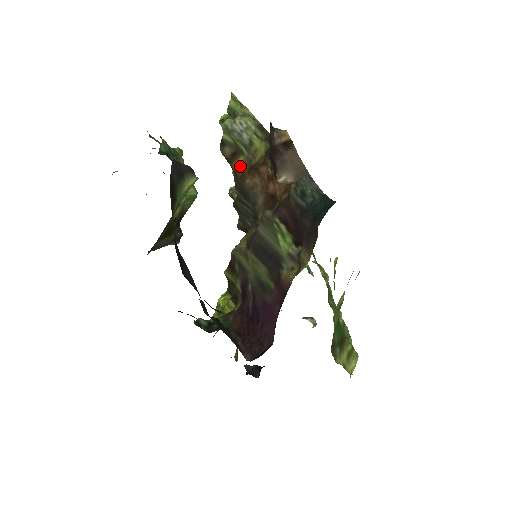
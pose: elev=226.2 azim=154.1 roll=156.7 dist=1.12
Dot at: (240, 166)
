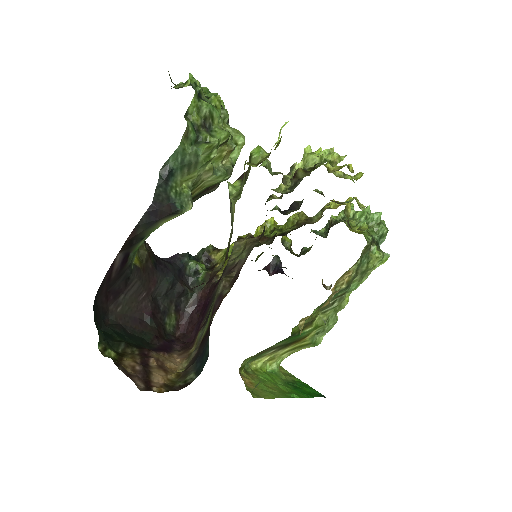
Dot at: occluded
